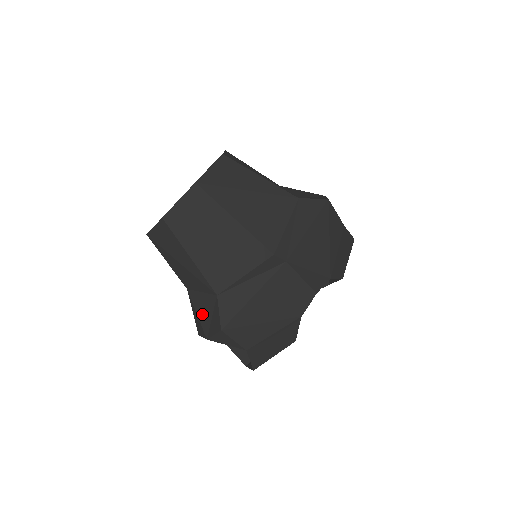
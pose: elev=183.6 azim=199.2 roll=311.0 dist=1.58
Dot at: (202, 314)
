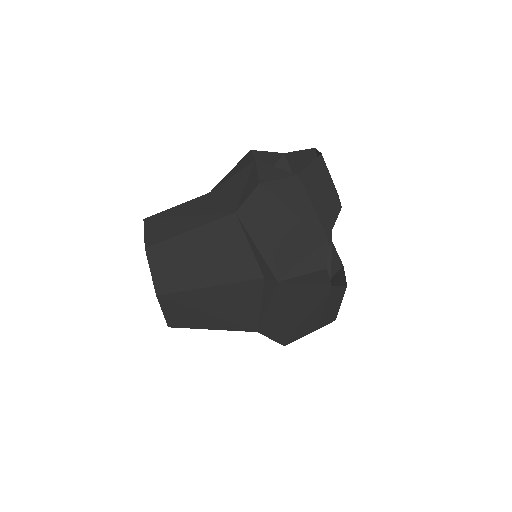
Dot at: occluded
